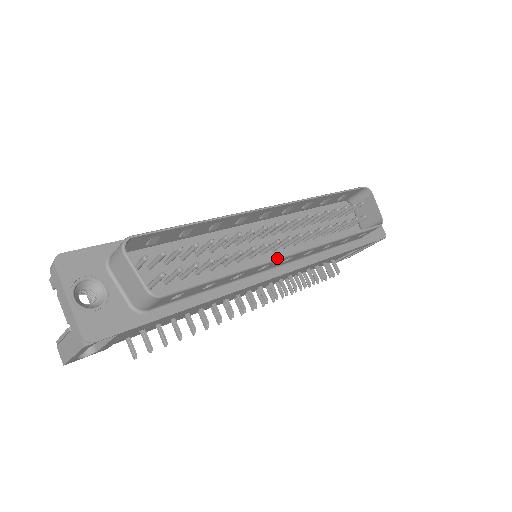
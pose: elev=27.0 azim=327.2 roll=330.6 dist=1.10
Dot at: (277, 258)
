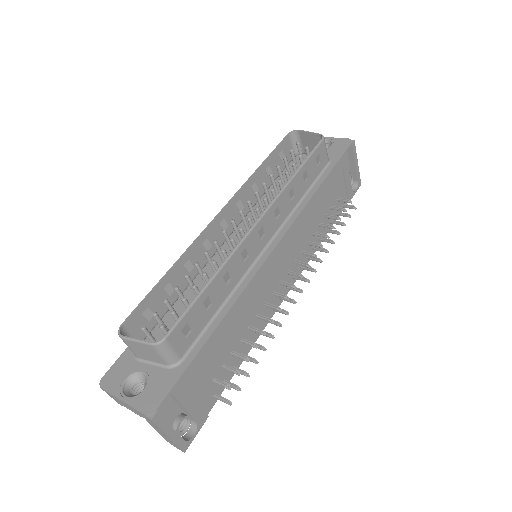
Dot at: (242, 239)
